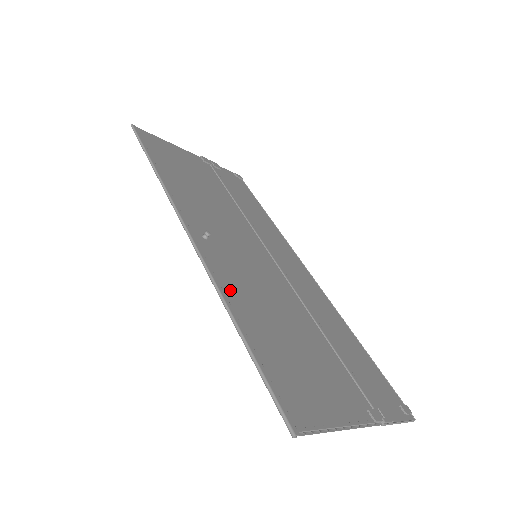
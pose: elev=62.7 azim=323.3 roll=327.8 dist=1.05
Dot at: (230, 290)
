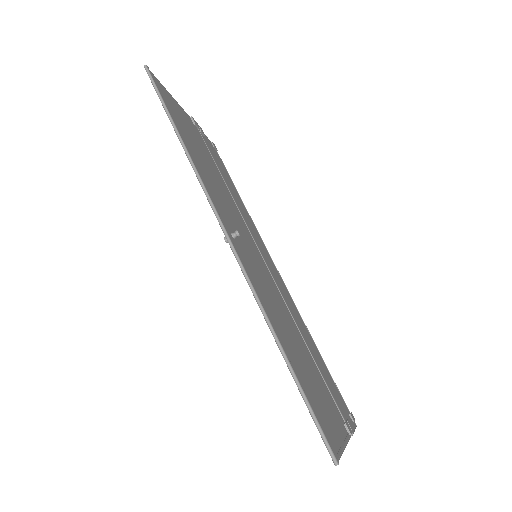
Dot at: (265, 304)
